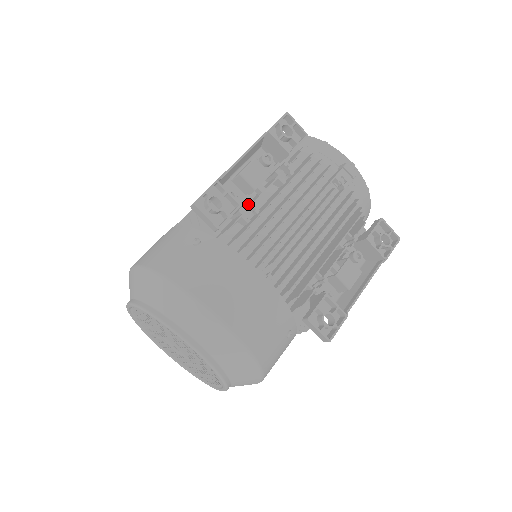
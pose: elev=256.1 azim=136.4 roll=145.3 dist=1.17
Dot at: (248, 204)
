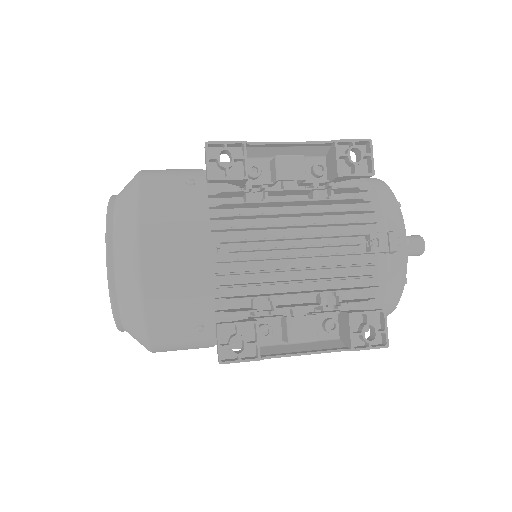
Dot at: (261, 188)
